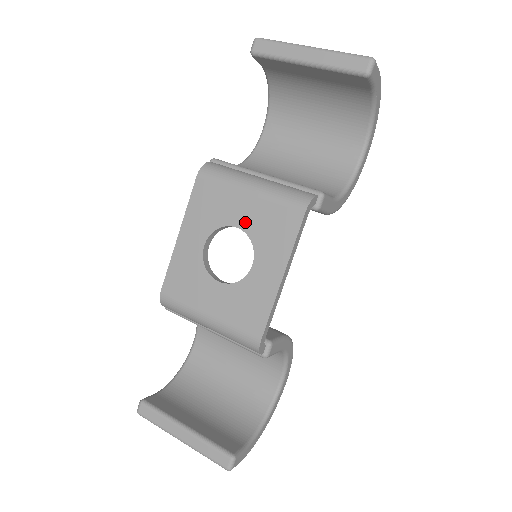
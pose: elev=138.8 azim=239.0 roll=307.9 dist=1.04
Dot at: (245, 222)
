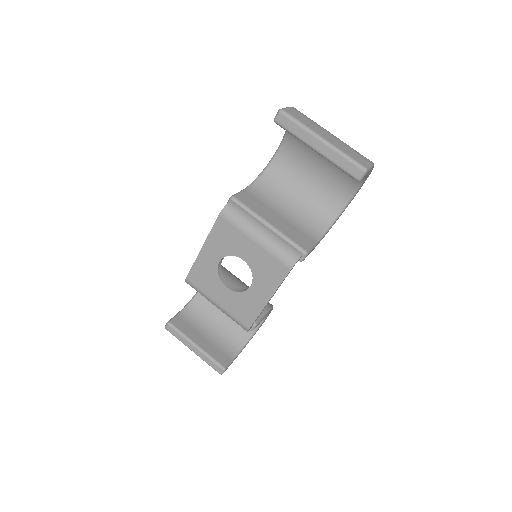
Dot at: (249, 259)
